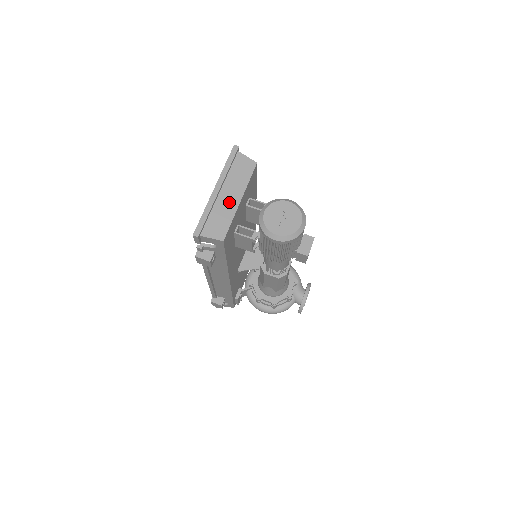
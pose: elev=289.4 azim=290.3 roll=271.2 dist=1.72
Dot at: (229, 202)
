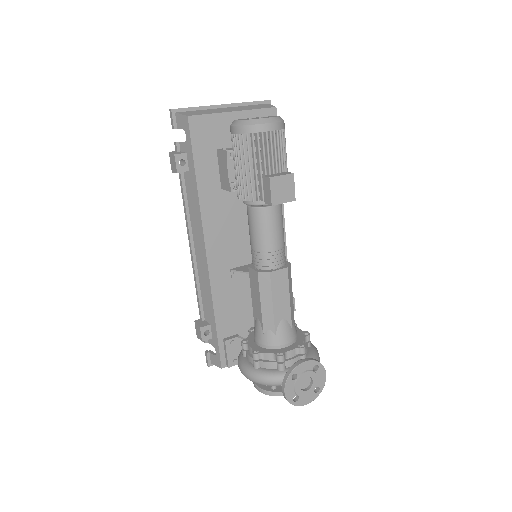
Dot at: (223, 110)
